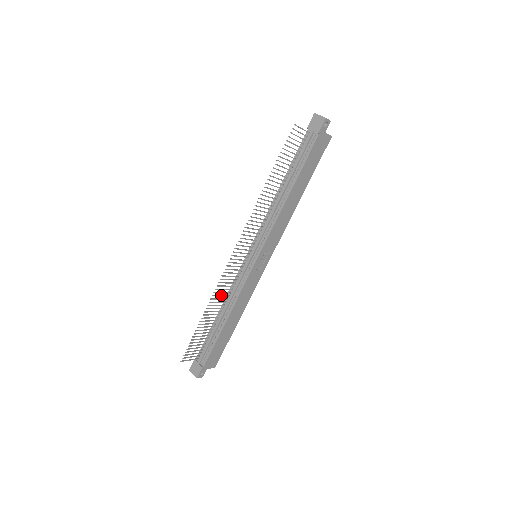
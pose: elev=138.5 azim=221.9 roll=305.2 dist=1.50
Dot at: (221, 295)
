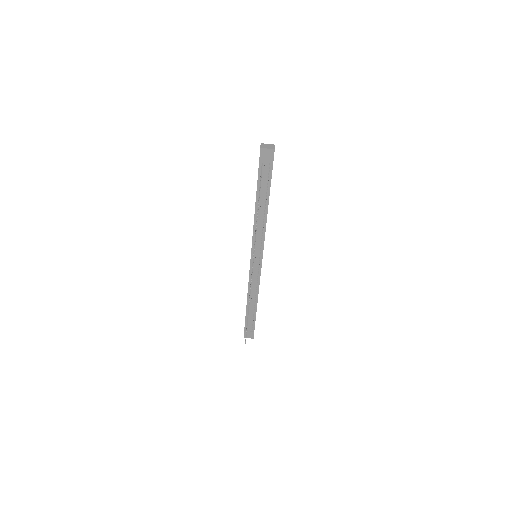
Dot at: occluded
